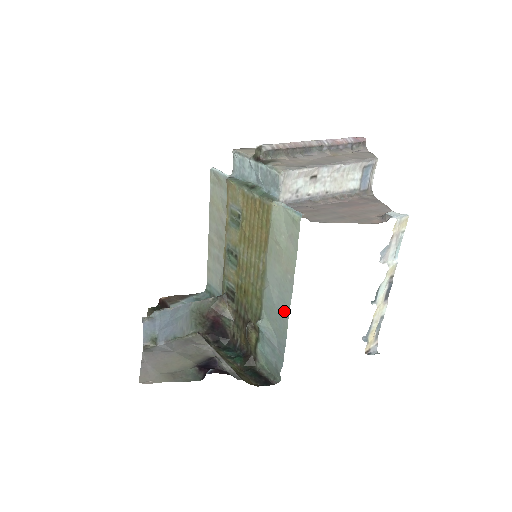
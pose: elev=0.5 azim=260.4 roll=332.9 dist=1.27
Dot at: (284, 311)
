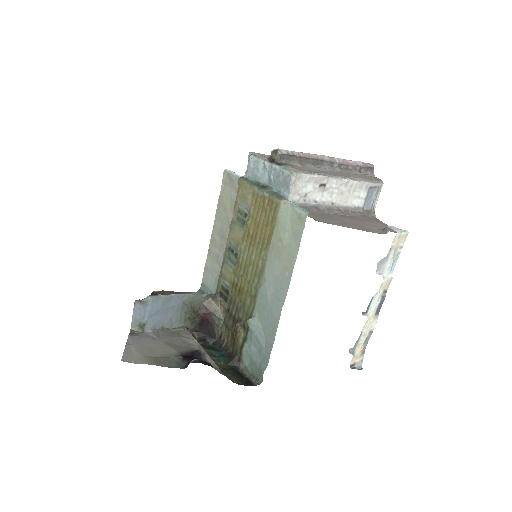
Dot at: (277, 309)
